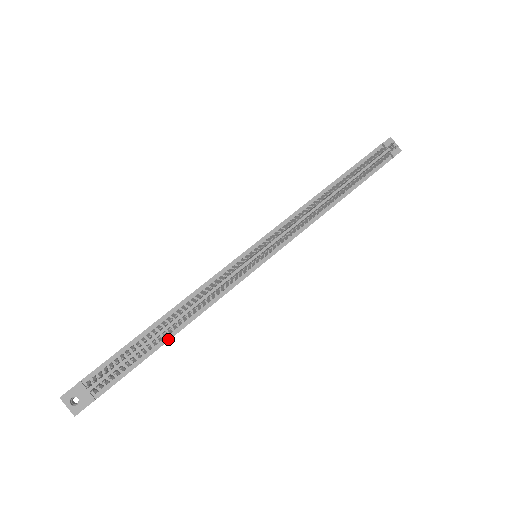
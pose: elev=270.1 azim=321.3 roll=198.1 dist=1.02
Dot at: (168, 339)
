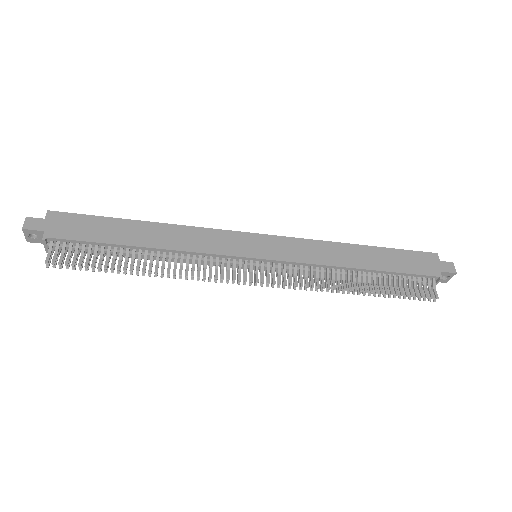
Dot at: (135, 258)
